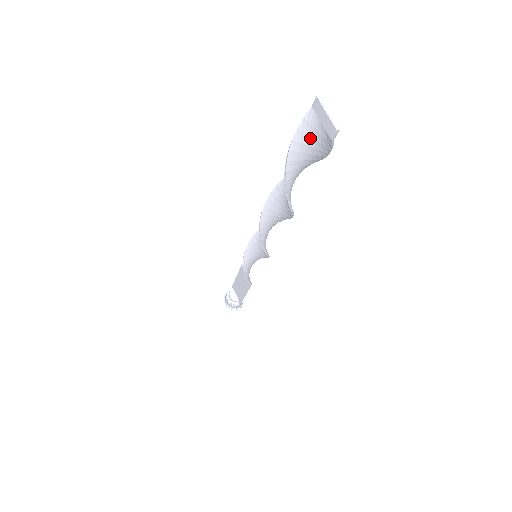
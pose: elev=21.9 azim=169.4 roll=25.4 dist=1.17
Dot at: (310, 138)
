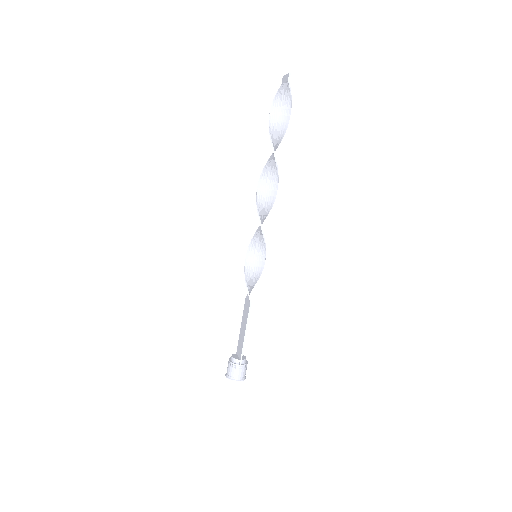
Dot at: (281, 96)
